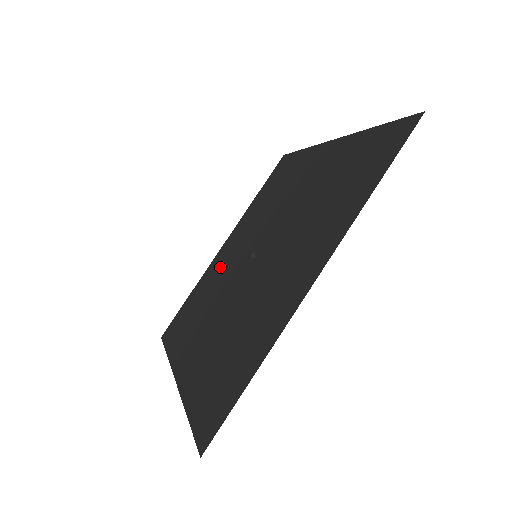
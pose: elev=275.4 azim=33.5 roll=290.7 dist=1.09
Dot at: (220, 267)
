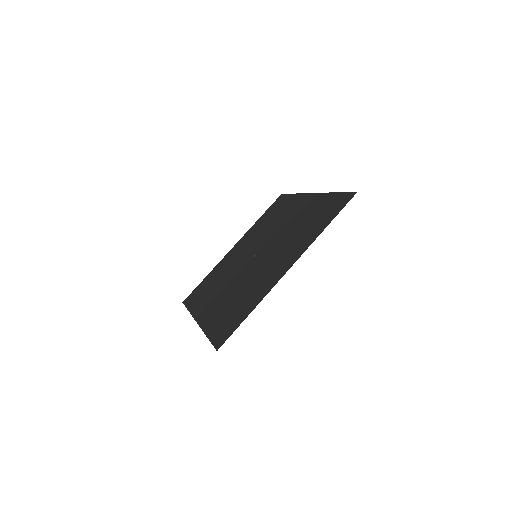
Dot at: (230, 261)
